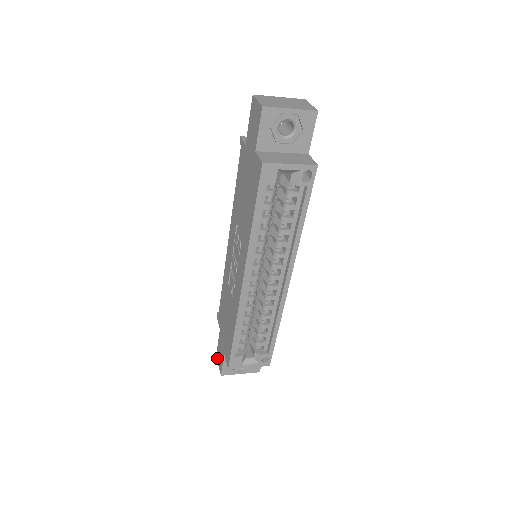
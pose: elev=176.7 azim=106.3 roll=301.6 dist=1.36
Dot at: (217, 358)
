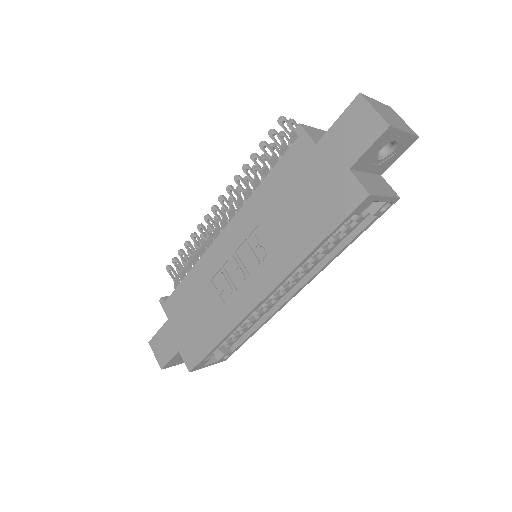
Dot at: (152, 347)
